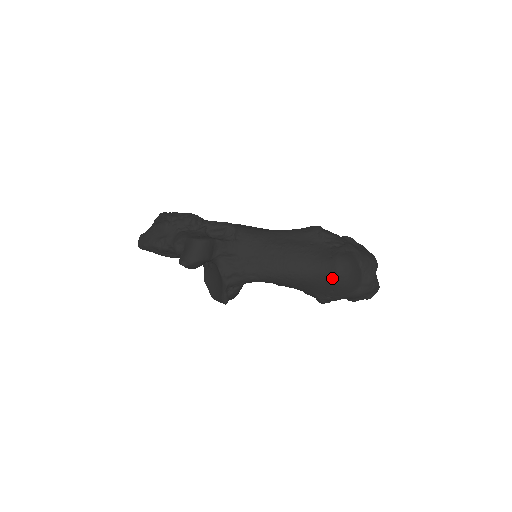
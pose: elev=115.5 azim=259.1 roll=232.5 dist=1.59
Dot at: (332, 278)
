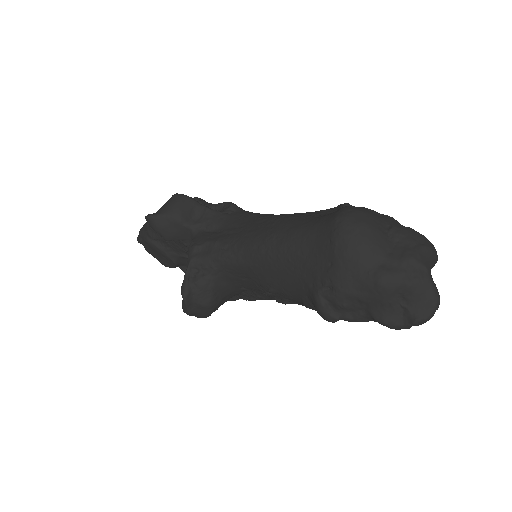
Dot at: (328, 233)
